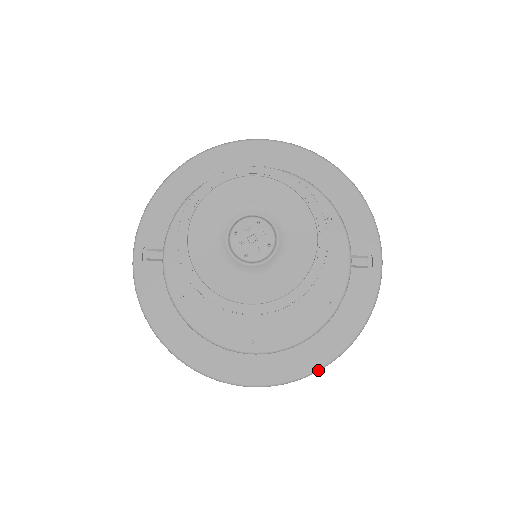
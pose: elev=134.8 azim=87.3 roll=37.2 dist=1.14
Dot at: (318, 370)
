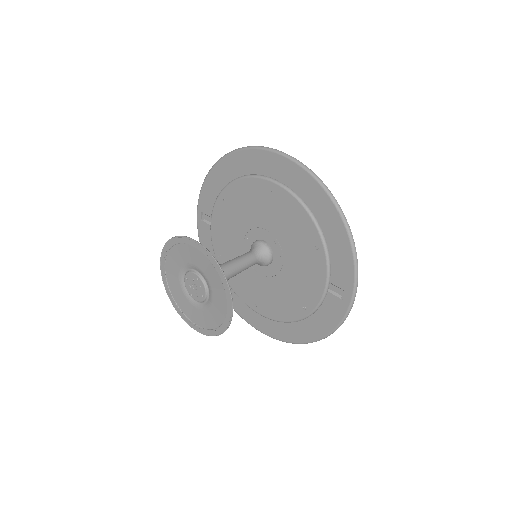
Dot at: (293, 343)
